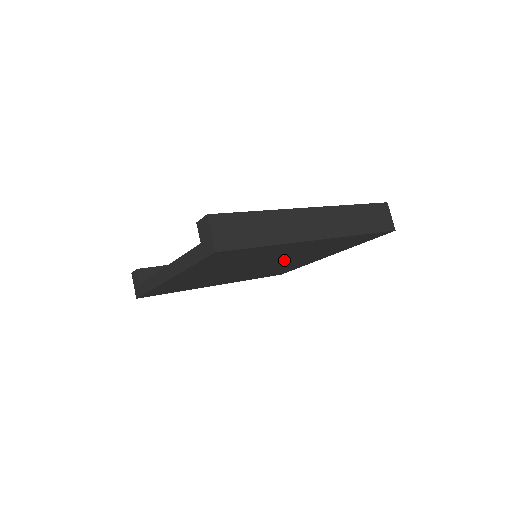
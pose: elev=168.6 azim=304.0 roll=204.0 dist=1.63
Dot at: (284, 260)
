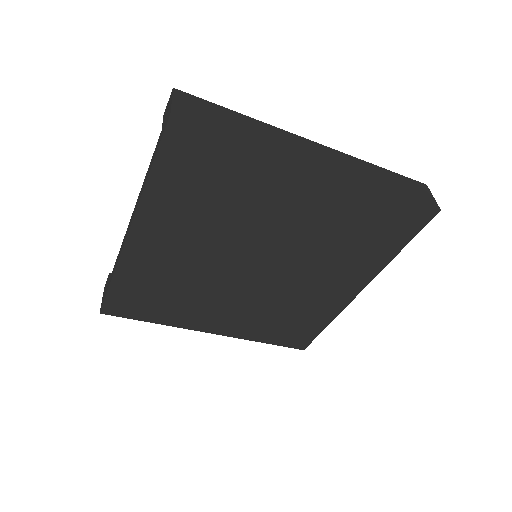
Dot at: (291, 259)
